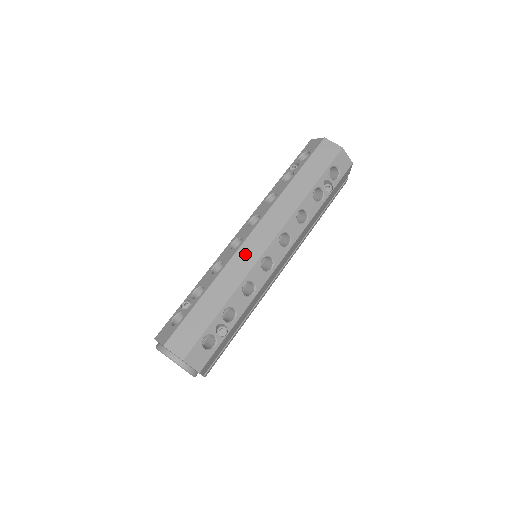
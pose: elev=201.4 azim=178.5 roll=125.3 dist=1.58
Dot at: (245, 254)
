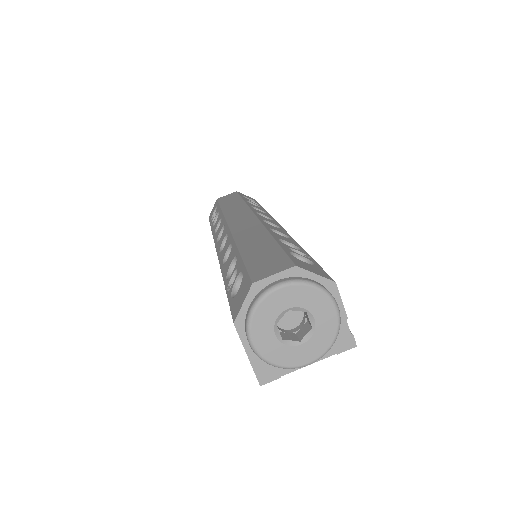
Dot at: (241, 227)
